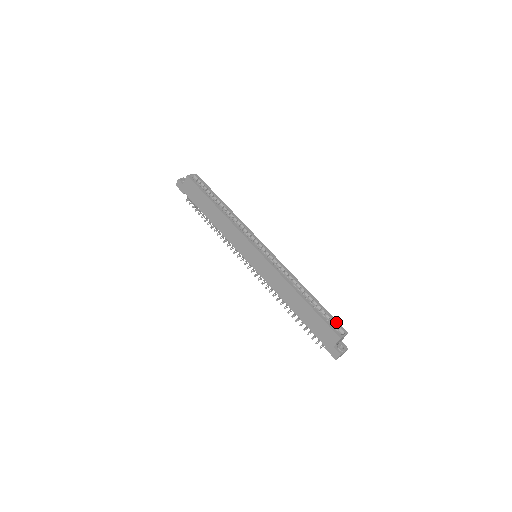
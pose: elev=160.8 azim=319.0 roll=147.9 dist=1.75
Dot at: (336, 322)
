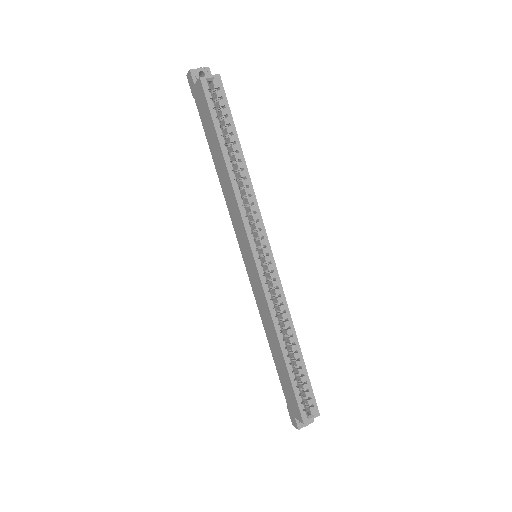
Dot at: (312, 397)
